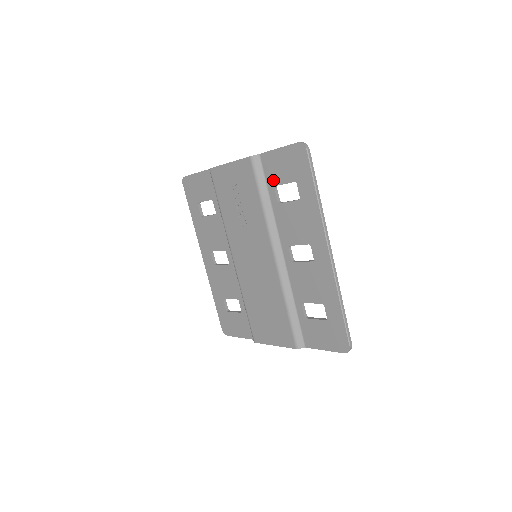
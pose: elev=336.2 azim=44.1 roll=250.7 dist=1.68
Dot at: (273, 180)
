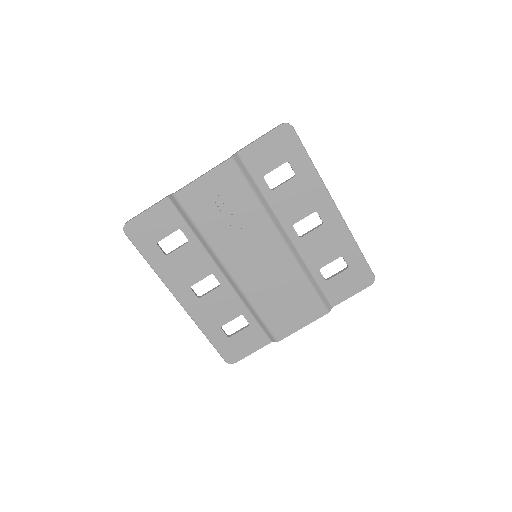
Dot at: (260, 171)
